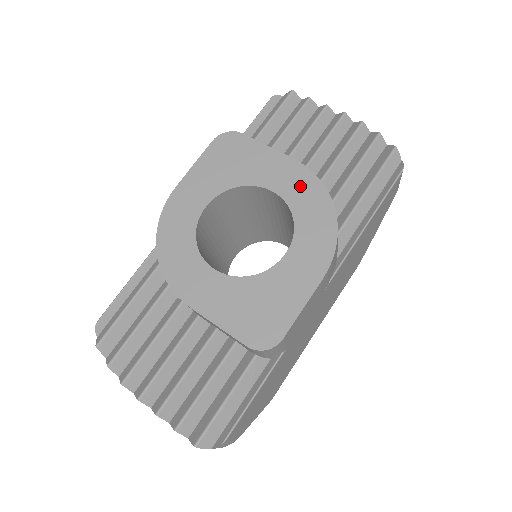
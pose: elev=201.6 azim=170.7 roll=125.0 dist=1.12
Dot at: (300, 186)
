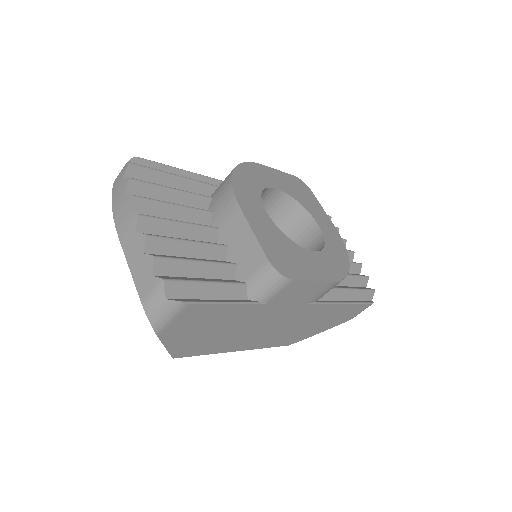
Dot at: (334, 239)
